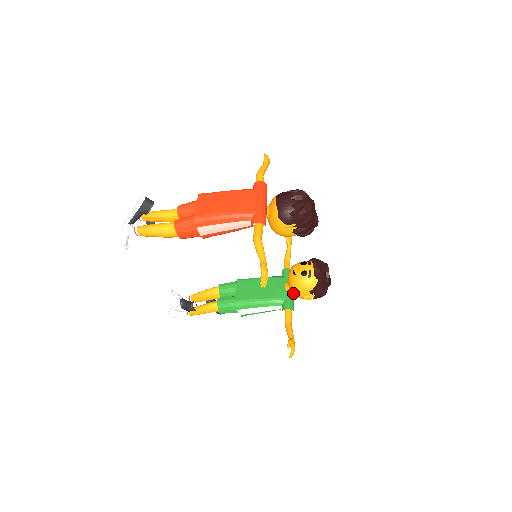
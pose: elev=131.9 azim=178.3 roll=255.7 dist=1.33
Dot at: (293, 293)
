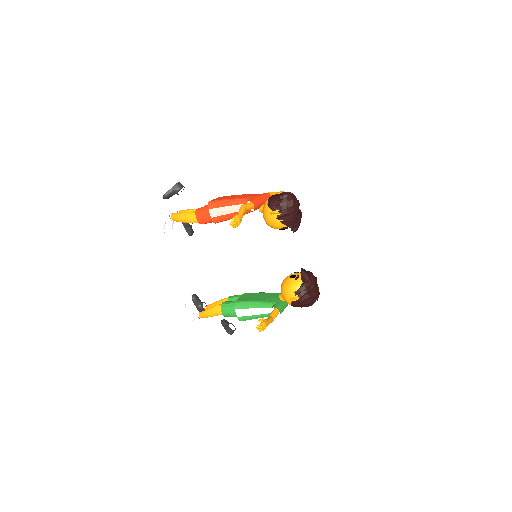
Dot at: (283, 297)
